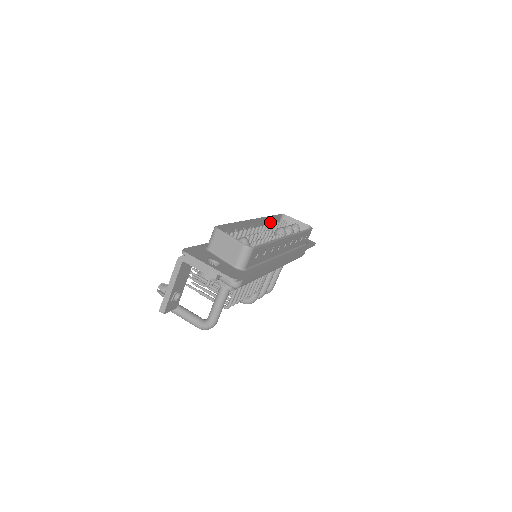
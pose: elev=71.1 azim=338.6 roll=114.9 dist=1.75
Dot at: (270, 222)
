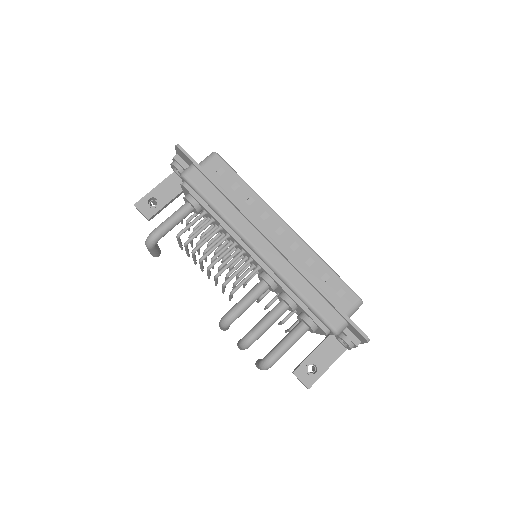
Dot at: occluded
